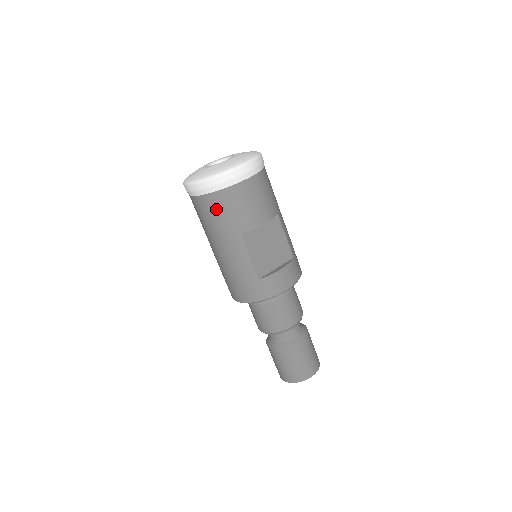
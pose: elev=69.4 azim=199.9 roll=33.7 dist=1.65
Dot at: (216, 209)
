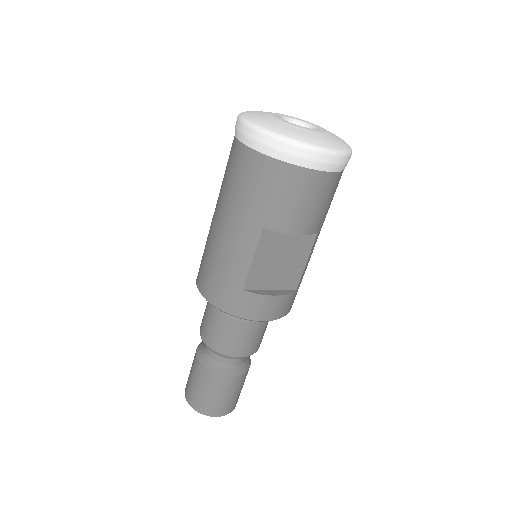
Dot at: (256, 178)
